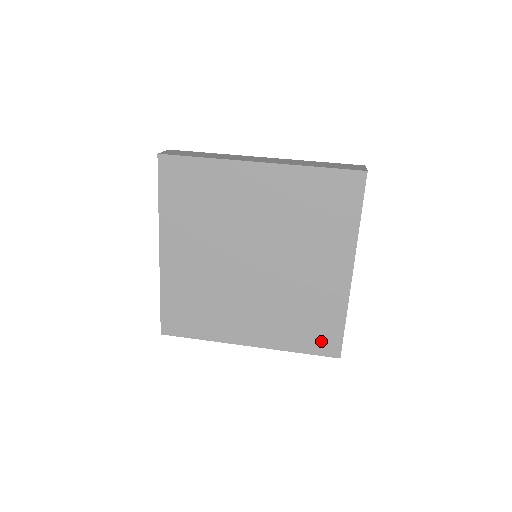
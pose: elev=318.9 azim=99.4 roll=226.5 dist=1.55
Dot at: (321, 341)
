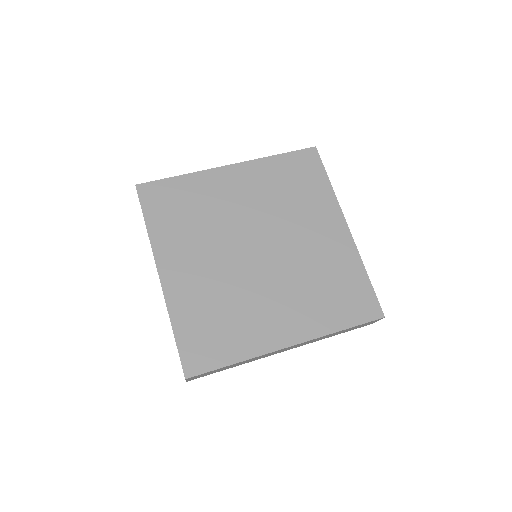
Dot at: (358, 306)
